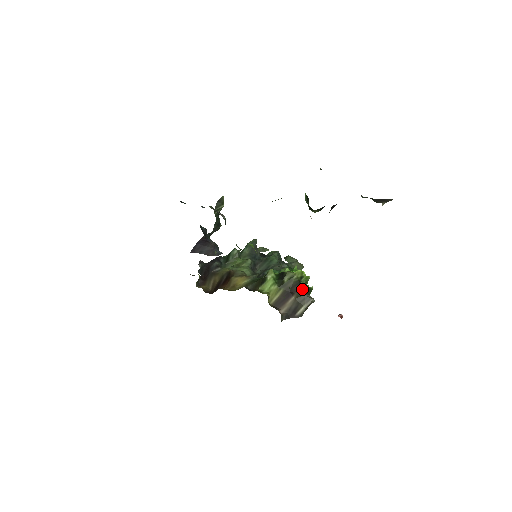
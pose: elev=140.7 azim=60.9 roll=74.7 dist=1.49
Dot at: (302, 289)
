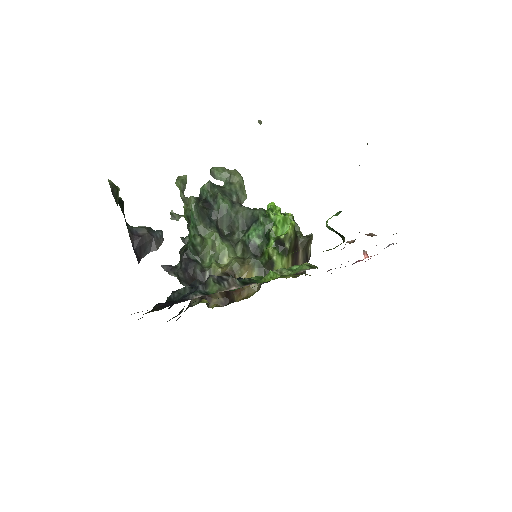
Dot at: occluded
